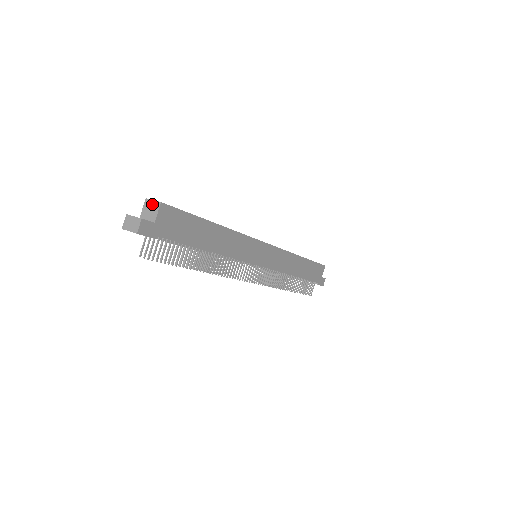
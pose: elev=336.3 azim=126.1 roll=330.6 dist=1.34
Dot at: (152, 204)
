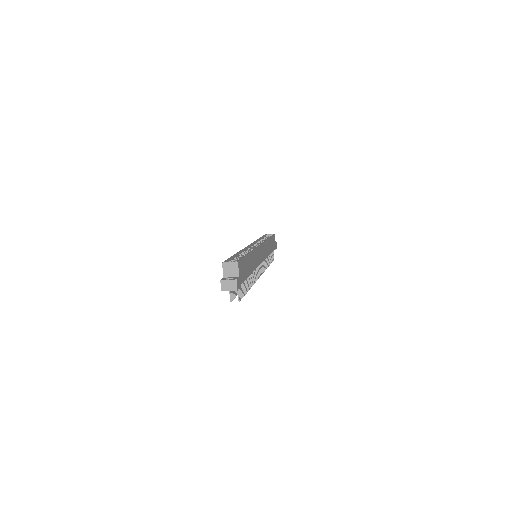
Dot at: (230, 265)
